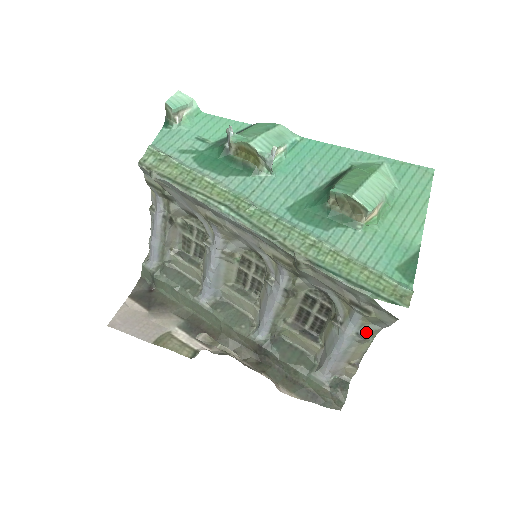
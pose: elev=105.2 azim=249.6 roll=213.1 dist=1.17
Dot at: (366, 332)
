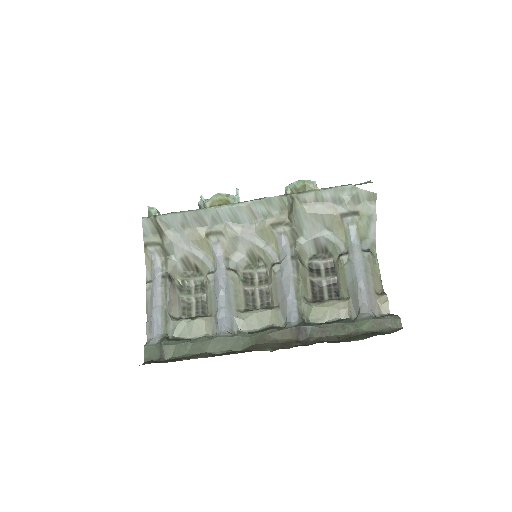
Dot at: (368, 248)
